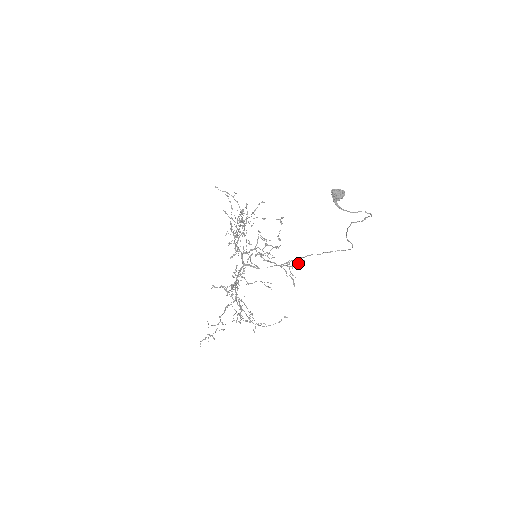
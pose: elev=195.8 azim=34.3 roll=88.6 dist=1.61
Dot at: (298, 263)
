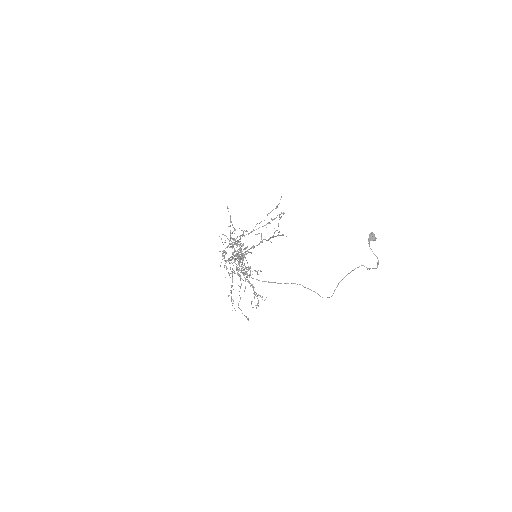
Dot at: occluded
